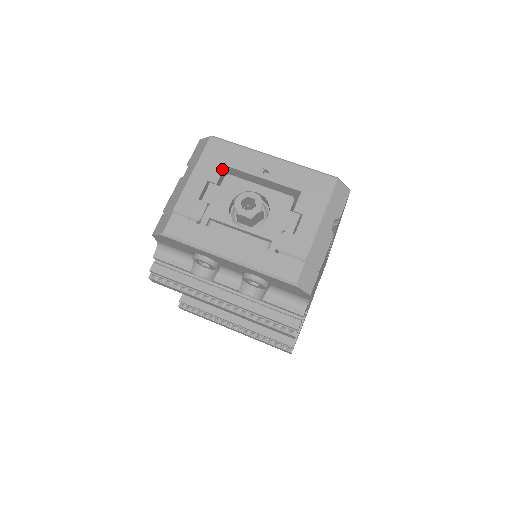
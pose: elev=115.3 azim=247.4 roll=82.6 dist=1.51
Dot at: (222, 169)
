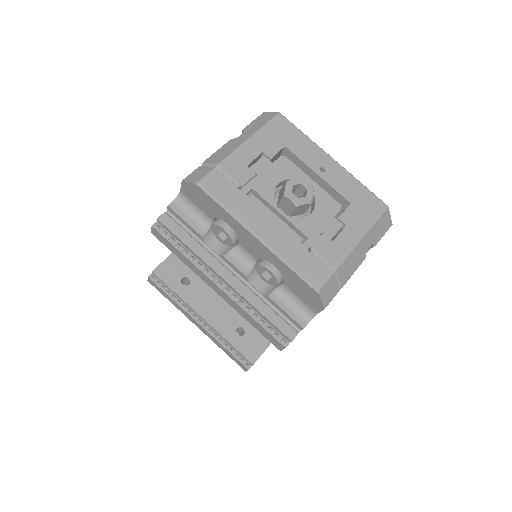
Dot at: (281, 148)
